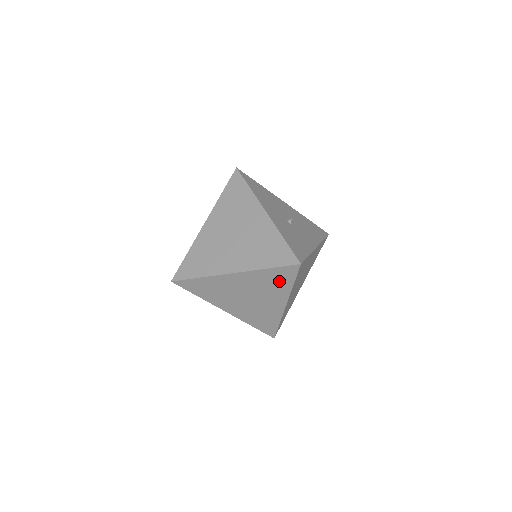
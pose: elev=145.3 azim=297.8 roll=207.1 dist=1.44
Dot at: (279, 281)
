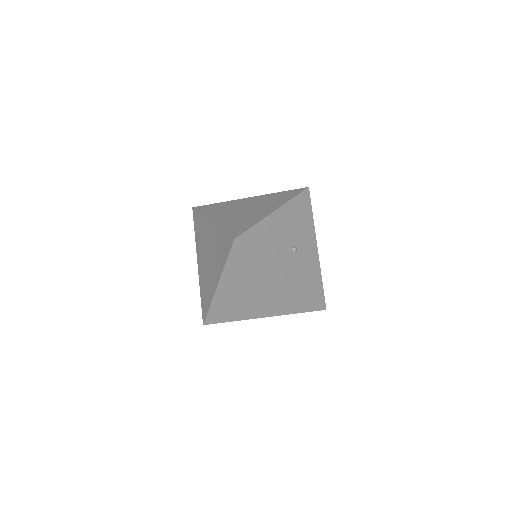
Dot at: occluded
